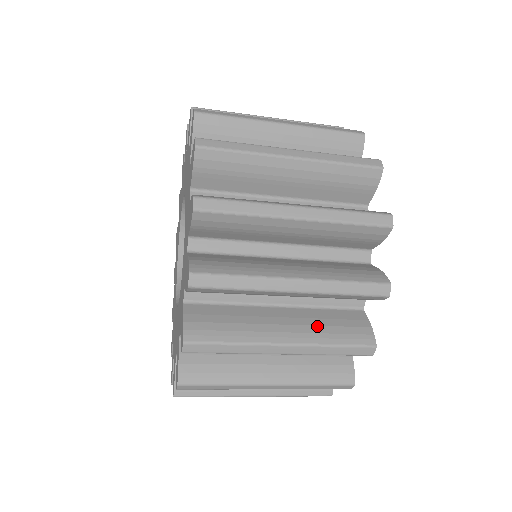
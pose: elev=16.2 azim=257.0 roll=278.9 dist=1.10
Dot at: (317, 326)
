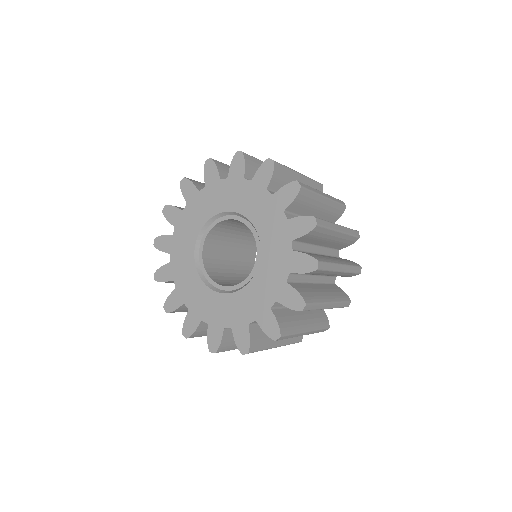
Dot at: occluded
